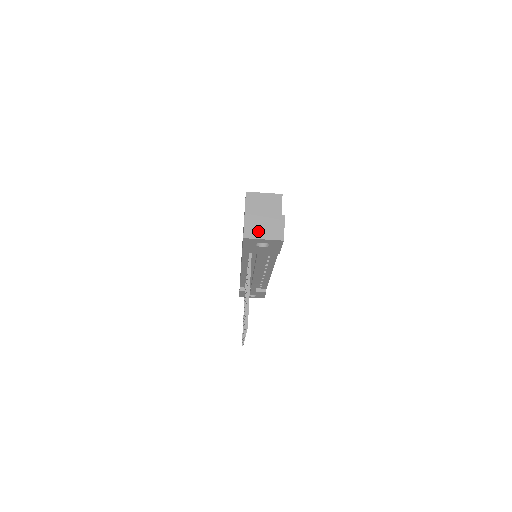
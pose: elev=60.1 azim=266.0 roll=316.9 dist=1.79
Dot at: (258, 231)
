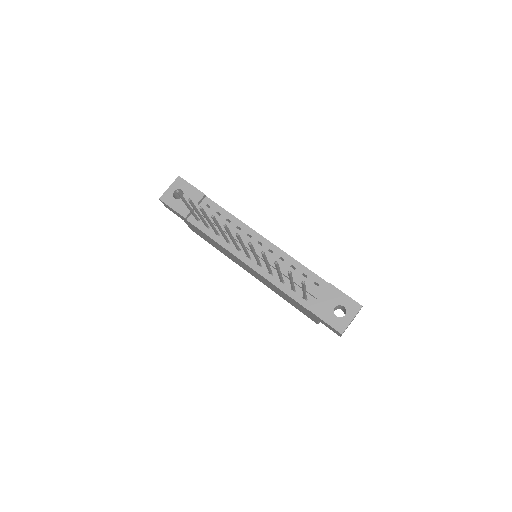
Dot at: occluded
